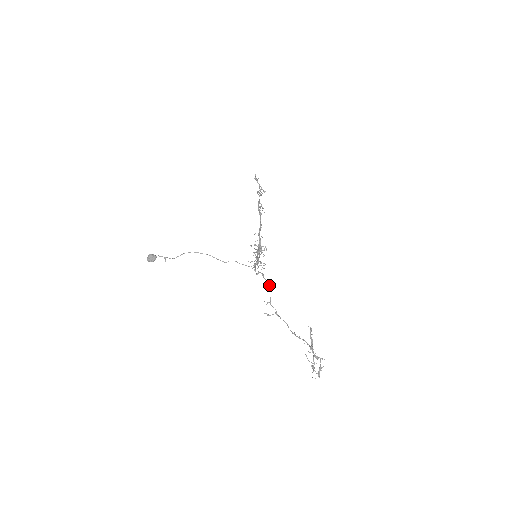
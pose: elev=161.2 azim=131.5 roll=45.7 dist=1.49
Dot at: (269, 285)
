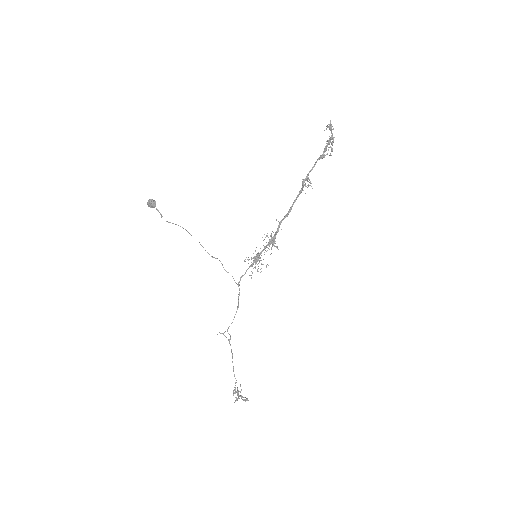
Dot at: (236, 312)
